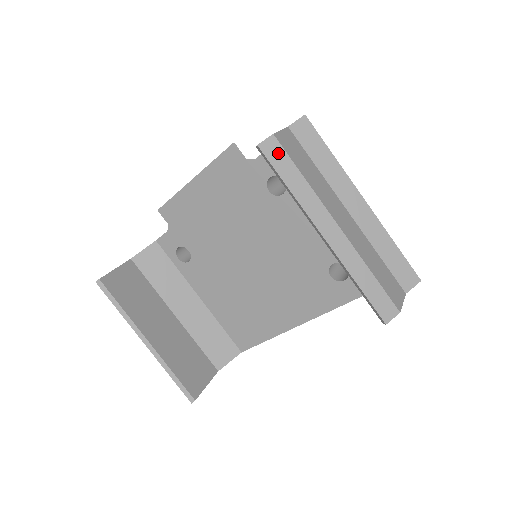
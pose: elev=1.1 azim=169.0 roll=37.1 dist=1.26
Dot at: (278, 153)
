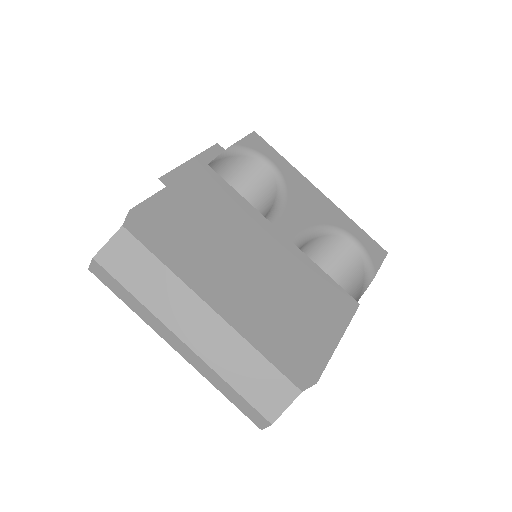
Dot at: (105, 275)
